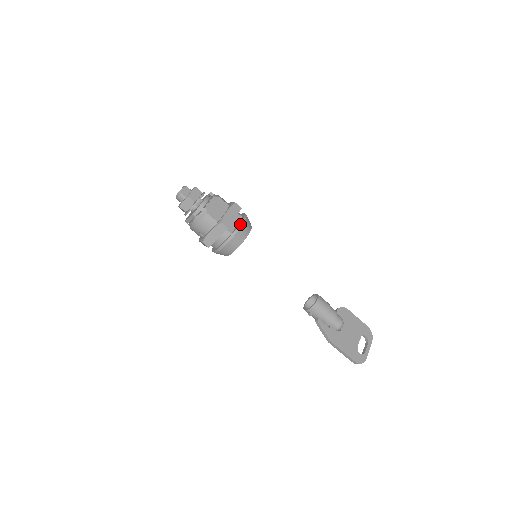
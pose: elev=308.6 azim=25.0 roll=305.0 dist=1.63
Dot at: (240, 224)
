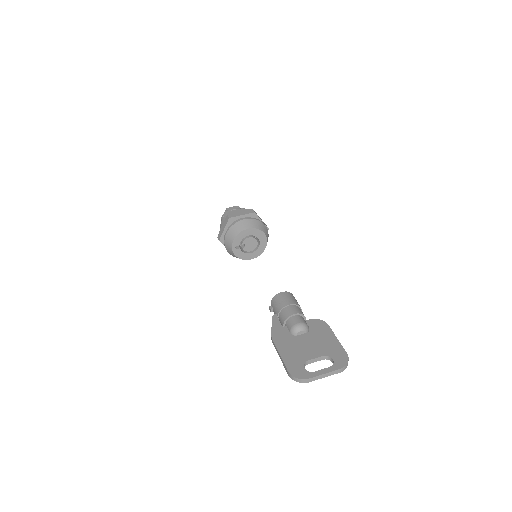
Dot at: (242, 219)
